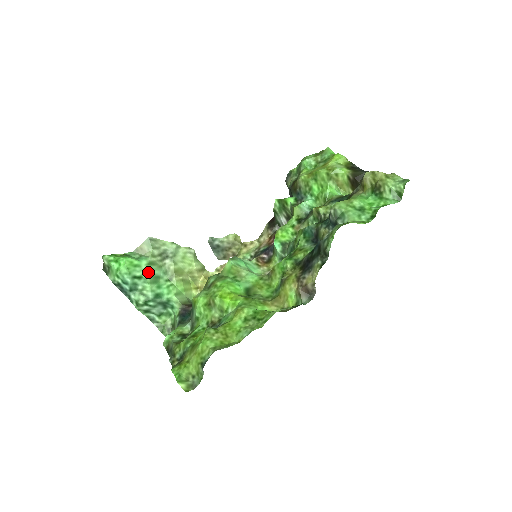
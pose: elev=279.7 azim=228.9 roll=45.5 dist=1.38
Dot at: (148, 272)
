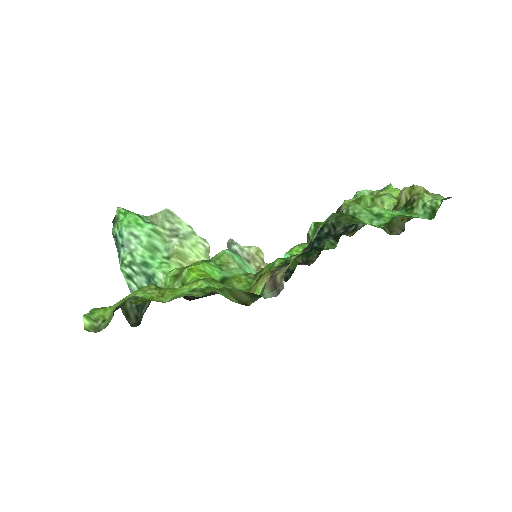
Dot at: (148, 236)
